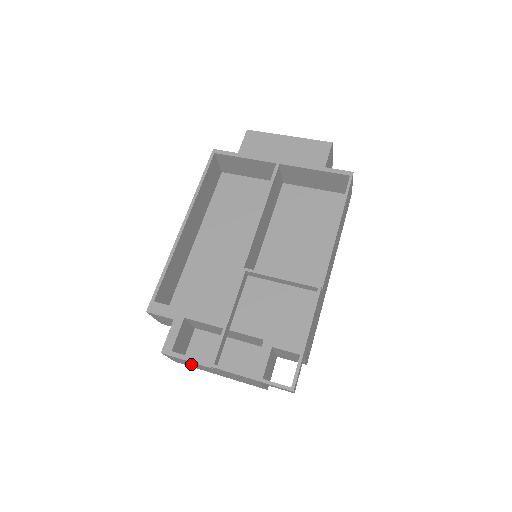
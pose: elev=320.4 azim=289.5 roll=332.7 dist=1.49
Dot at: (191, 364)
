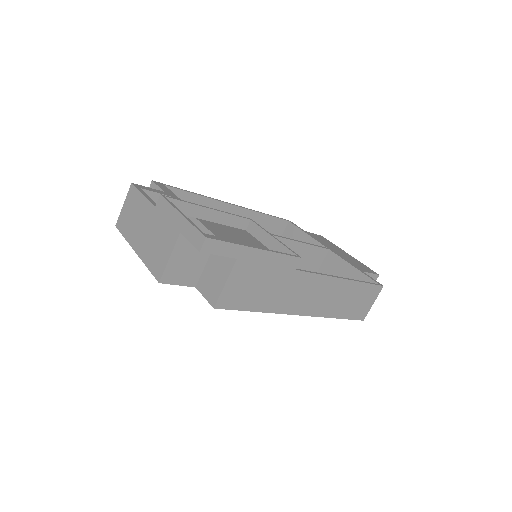
Dot at: (134, 215)
